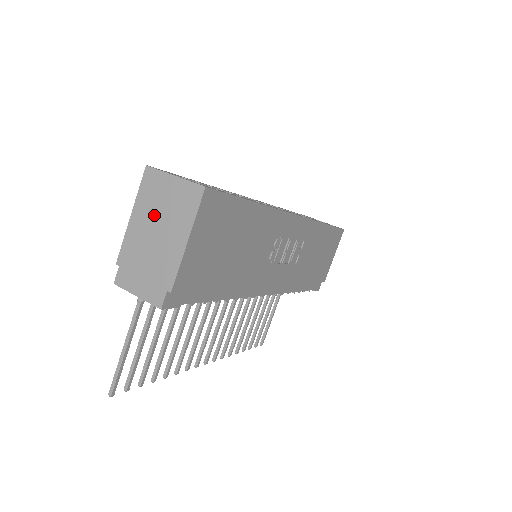
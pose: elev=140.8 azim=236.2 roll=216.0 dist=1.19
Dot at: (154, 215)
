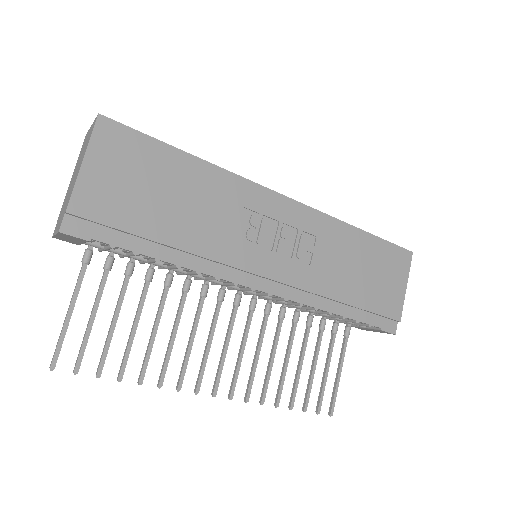
Dot at: (78, 163)
